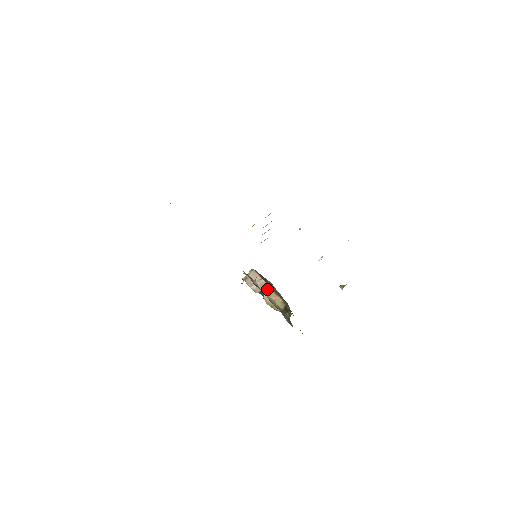
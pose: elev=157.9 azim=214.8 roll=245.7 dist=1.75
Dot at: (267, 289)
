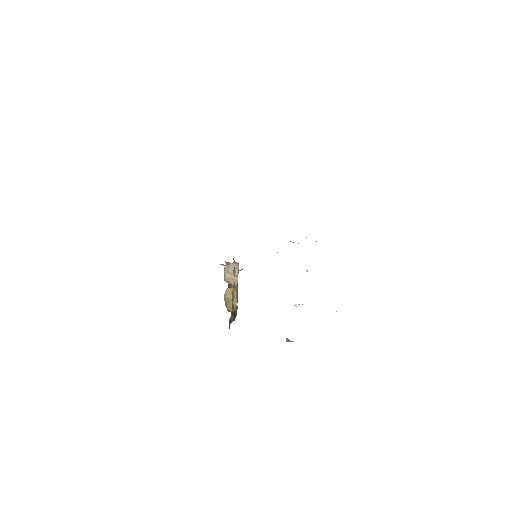
Dot at: (235, 286)
